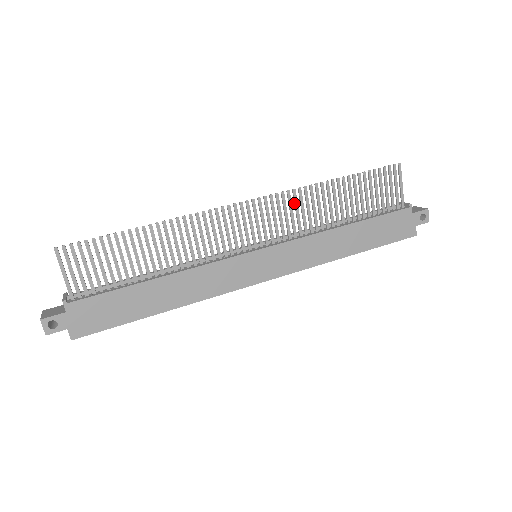
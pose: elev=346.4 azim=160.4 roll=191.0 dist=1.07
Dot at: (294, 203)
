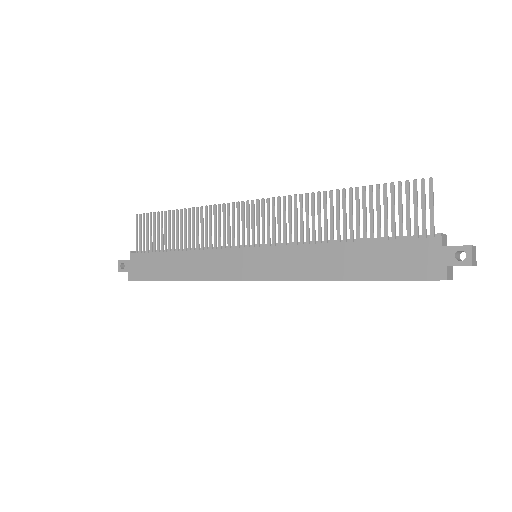
Dot at: (294, 209)
